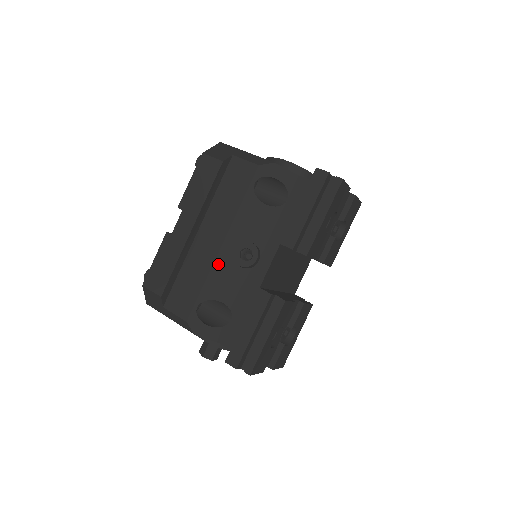
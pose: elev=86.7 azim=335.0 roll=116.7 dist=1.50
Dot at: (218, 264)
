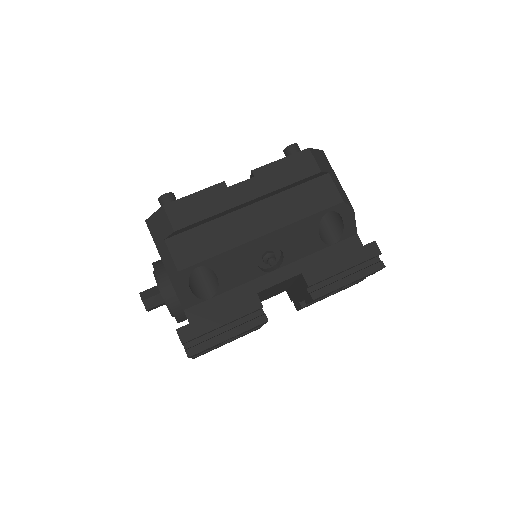
Dot at: (246, 247)
